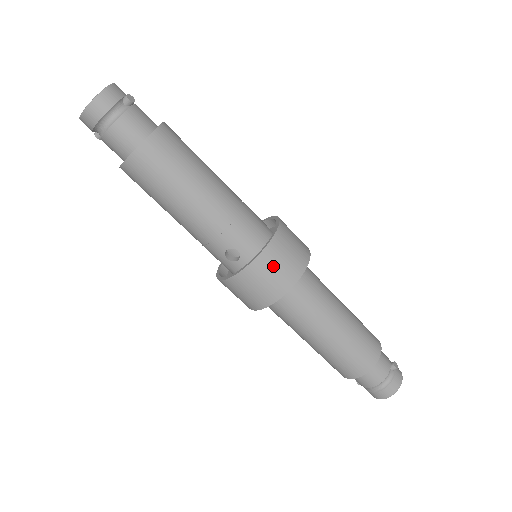
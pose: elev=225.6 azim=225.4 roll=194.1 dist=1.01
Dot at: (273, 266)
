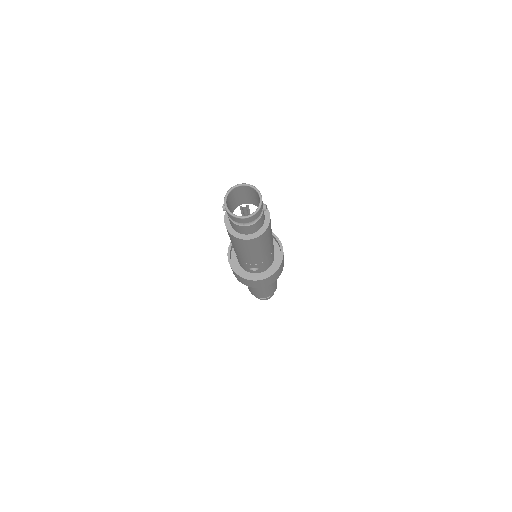
Dot at: (272, 278)
